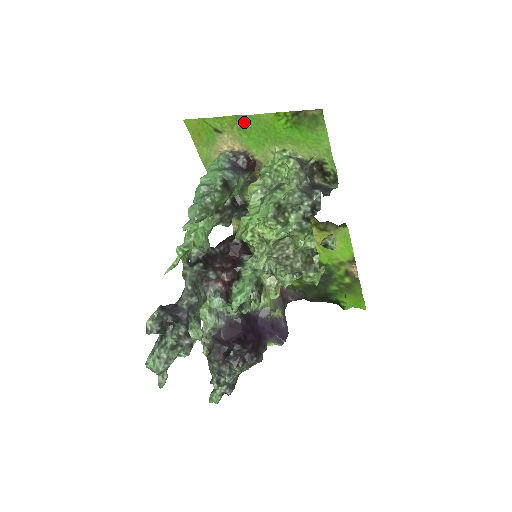
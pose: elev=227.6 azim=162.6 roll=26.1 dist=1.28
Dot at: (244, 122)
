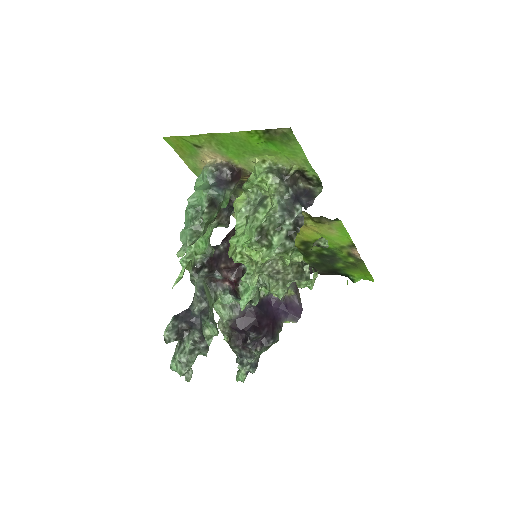
Dot at: (220, 139)
